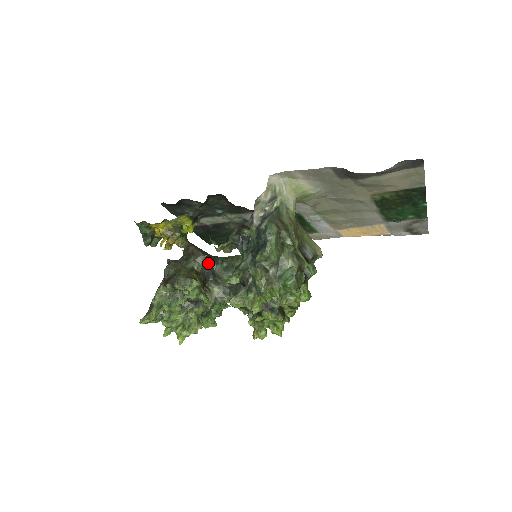
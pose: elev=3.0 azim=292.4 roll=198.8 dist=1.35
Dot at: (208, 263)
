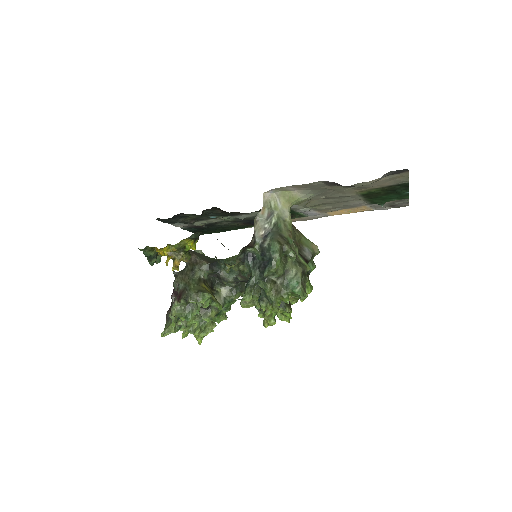
Dot at: (212, 269)
